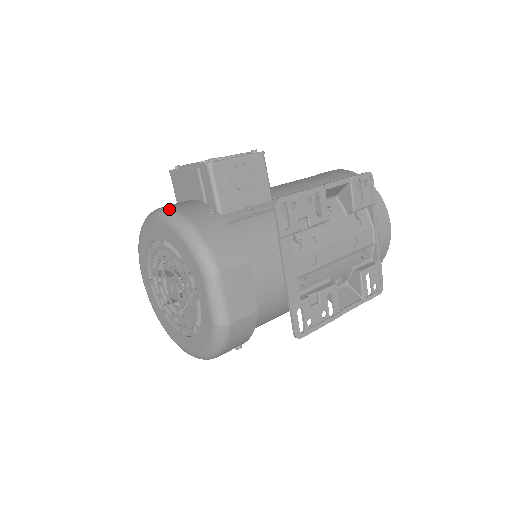
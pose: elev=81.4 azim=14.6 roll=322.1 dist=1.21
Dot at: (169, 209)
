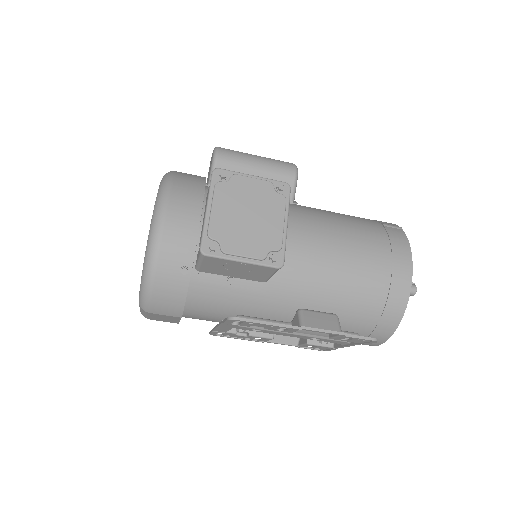
Dot at: (159, 232)
